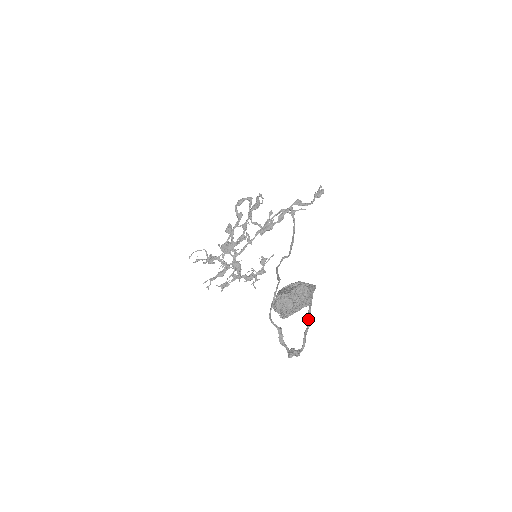
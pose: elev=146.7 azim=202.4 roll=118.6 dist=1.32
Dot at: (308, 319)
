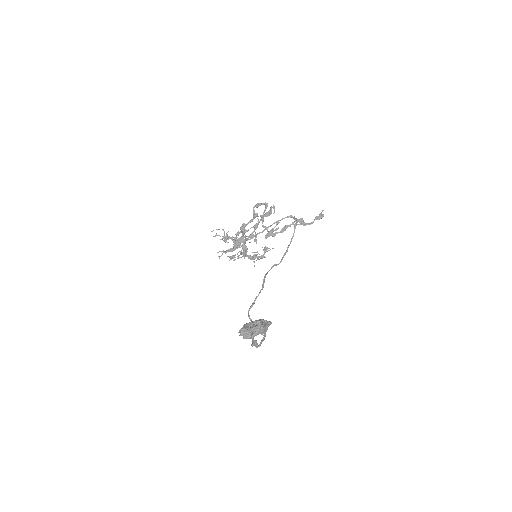
Dot at: (263, 337)
